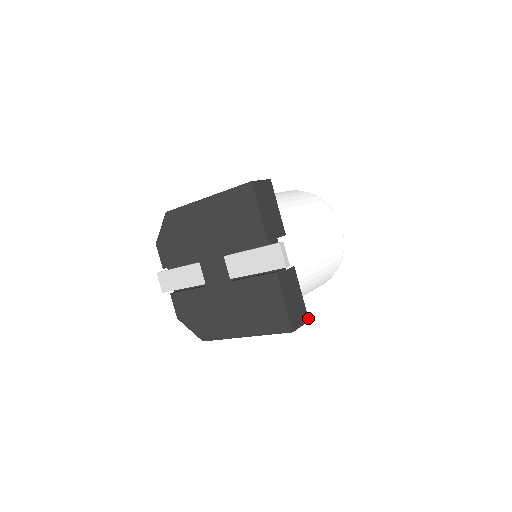
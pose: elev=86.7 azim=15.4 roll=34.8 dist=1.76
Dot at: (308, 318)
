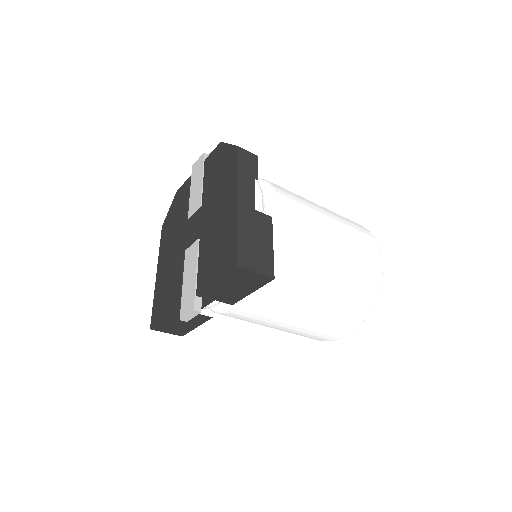
Dot at: occluded
